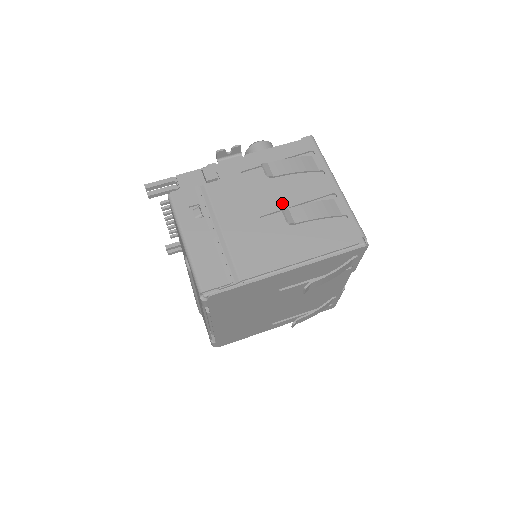
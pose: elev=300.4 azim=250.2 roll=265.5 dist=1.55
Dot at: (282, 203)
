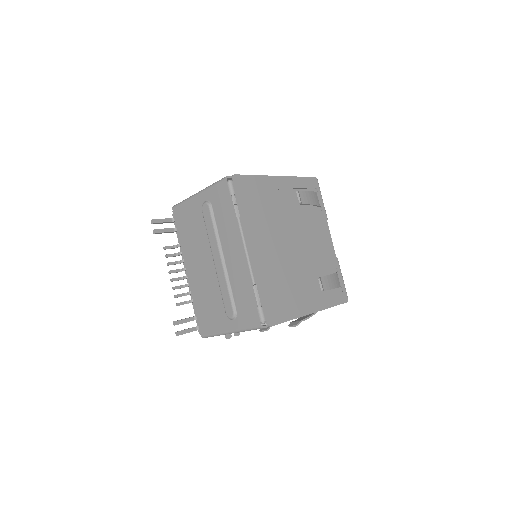
Dot at: occluded
